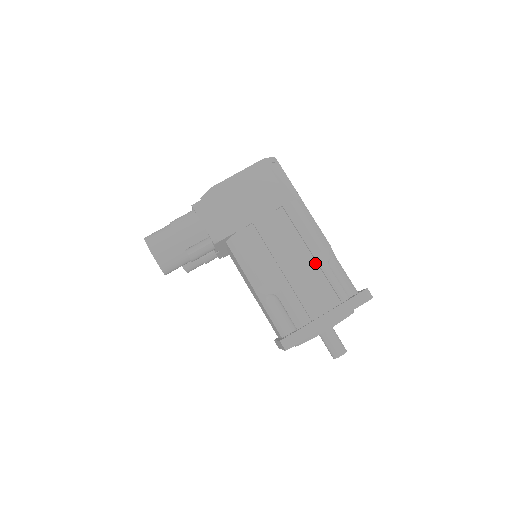
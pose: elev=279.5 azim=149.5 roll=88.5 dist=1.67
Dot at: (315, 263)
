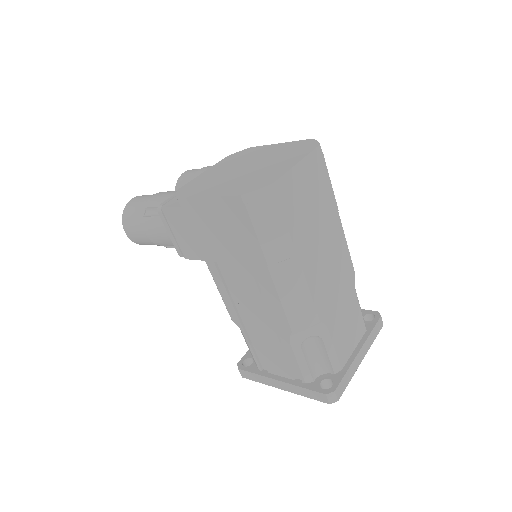
Dot at: (285, 336)
